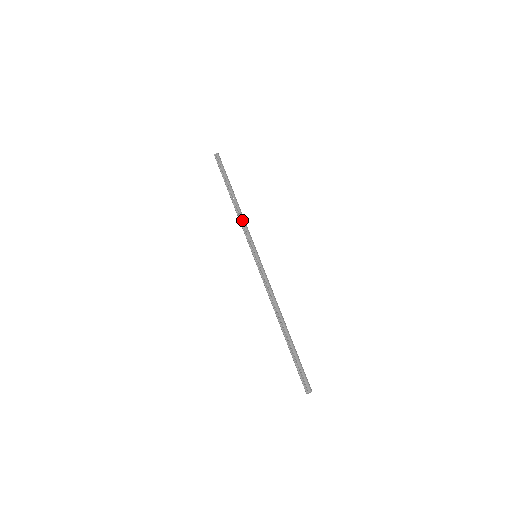
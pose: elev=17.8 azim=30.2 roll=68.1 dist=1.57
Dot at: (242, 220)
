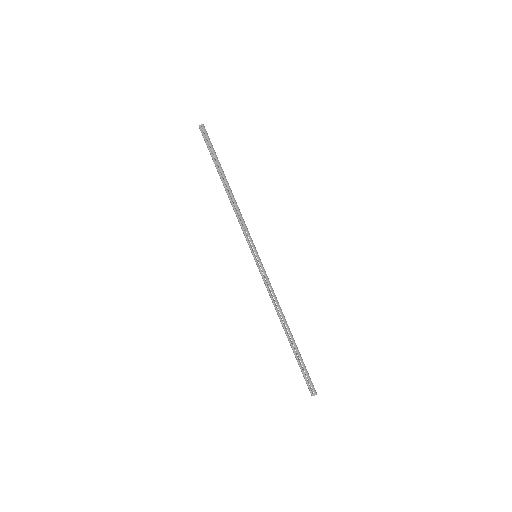
Dot at: (239, 214)
